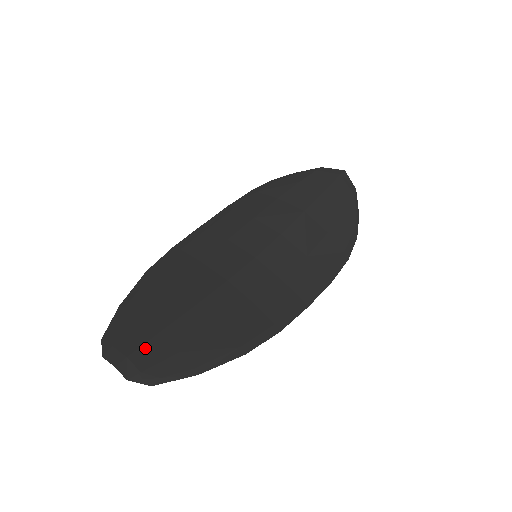
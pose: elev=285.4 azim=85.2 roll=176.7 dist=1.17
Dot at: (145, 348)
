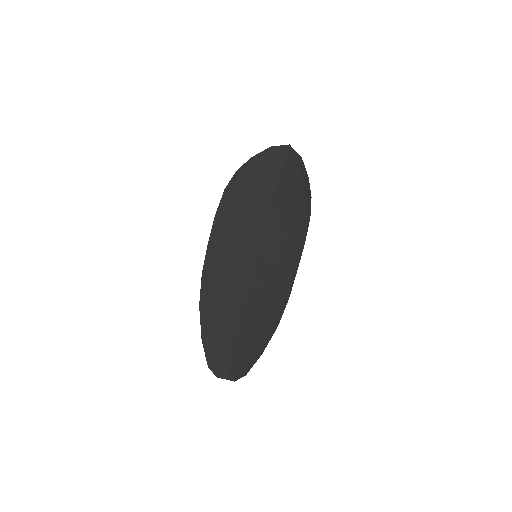
Dot at: (233, 360)
